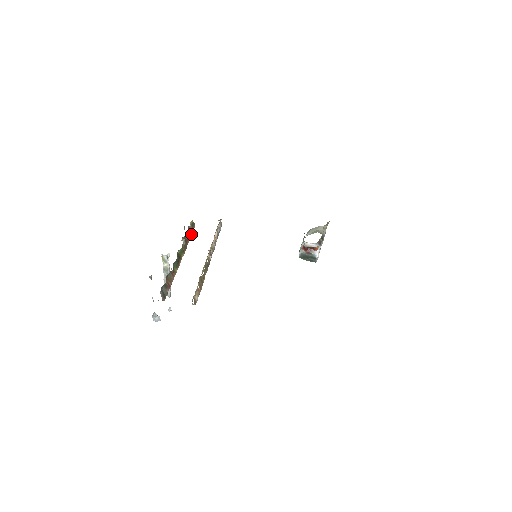
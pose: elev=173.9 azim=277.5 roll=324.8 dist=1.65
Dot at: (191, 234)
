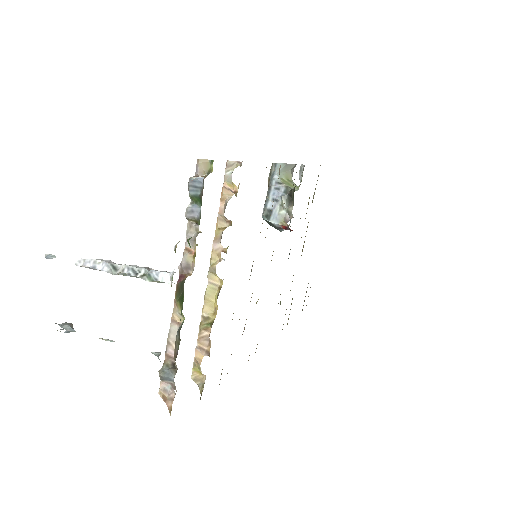
Dot at: occluded
